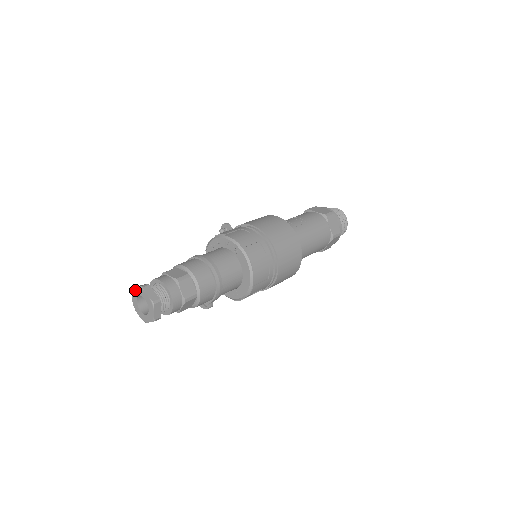
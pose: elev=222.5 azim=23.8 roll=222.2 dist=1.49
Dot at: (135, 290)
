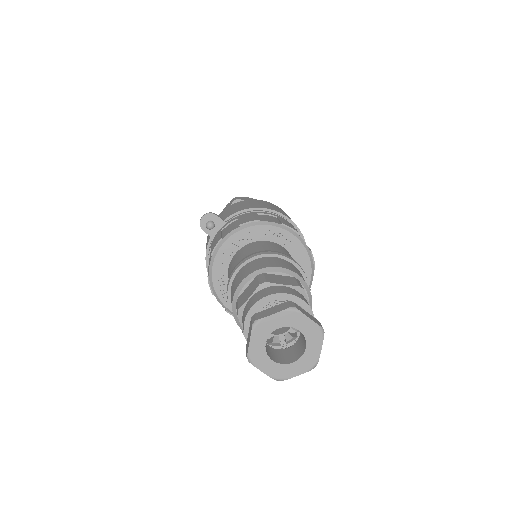
Dot at: (268, 320)
